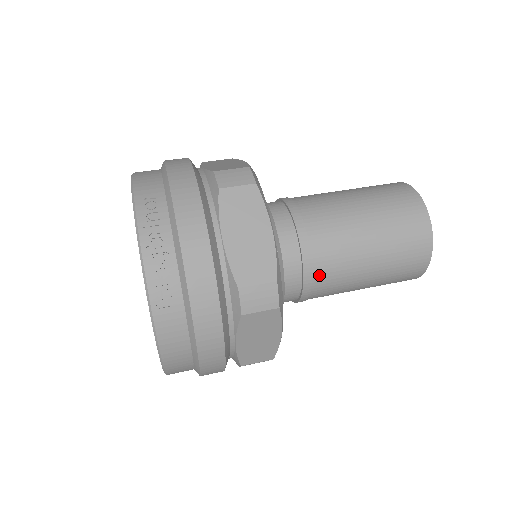
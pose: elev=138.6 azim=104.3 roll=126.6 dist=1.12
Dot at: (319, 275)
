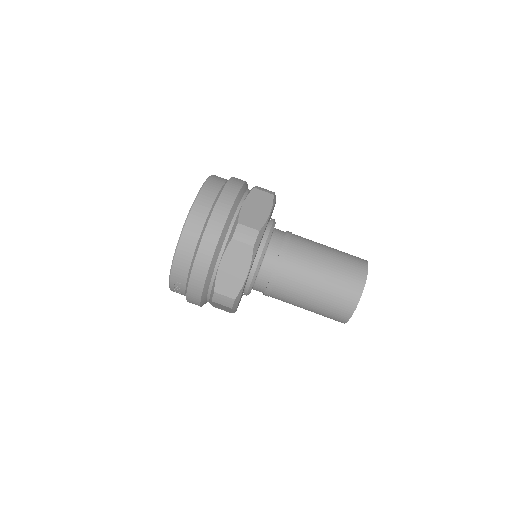
Dot at: occluded
